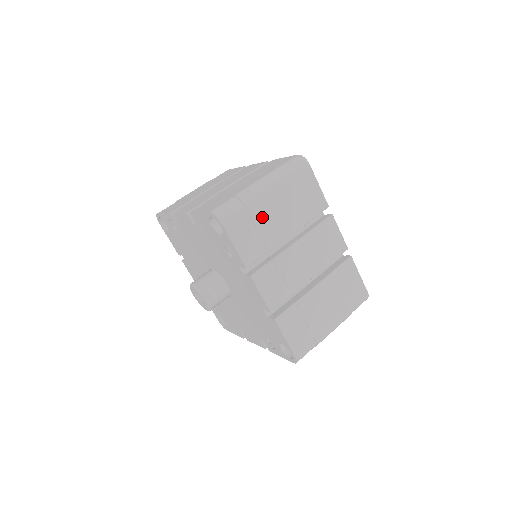
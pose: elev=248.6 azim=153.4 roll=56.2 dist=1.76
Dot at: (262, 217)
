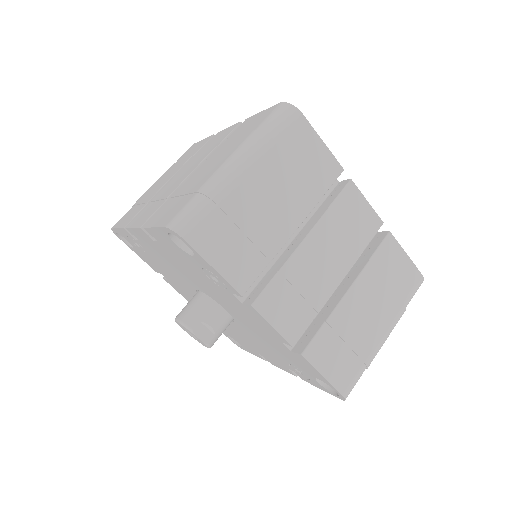
Dot at: (248, 214)
